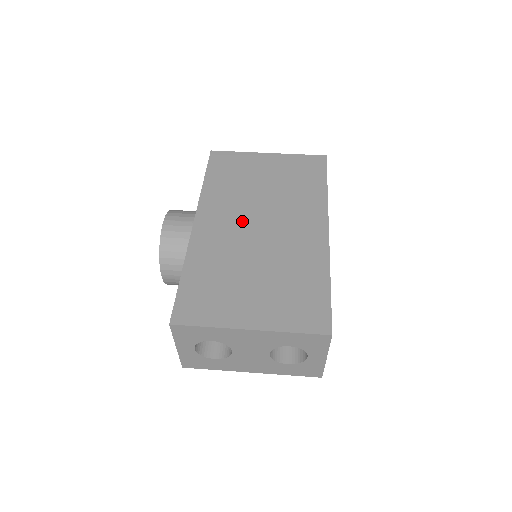
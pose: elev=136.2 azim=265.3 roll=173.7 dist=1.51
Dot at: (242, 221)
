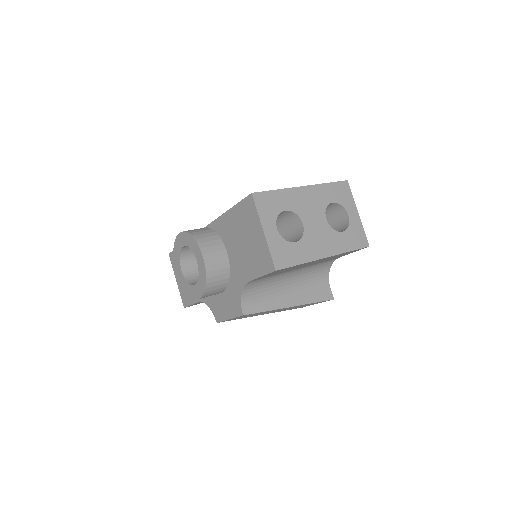
Dot at: occluded
